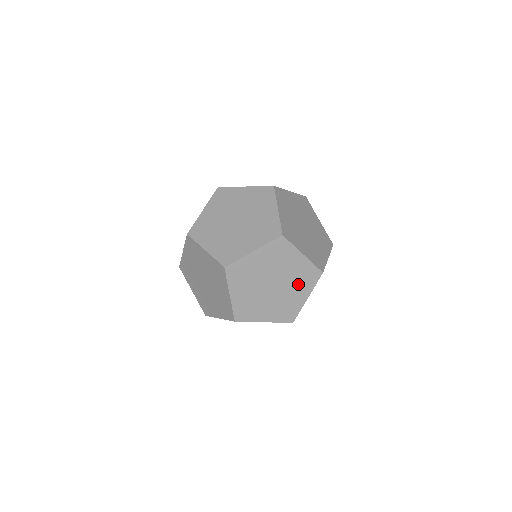
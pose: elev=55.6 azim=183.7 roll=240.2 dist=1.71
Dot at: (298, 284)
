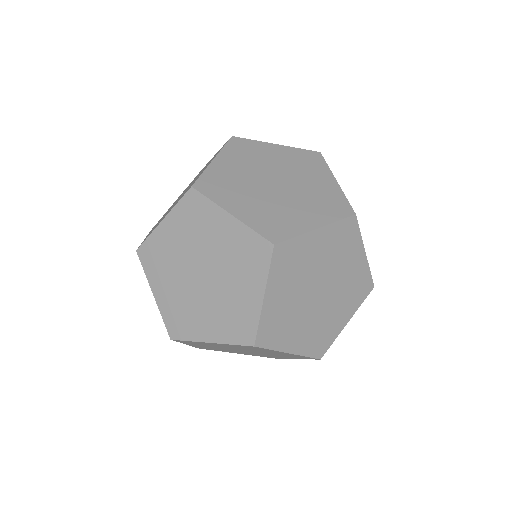
Dot at: (282, 355)
